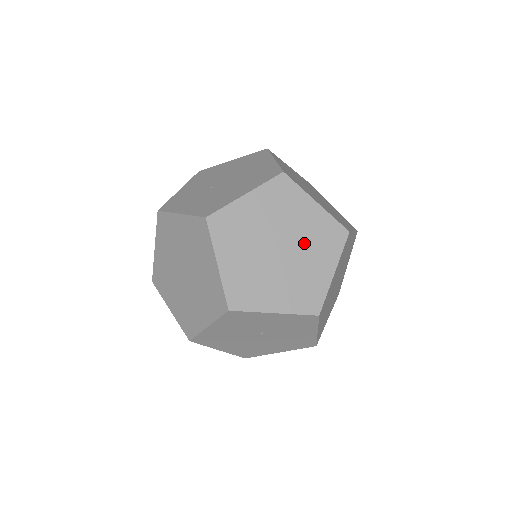
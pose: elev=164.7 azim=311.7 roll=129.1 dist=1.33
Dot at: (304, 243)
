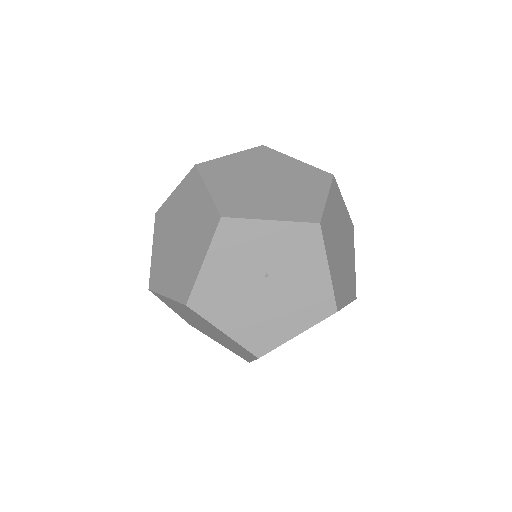
Dot at: (291, 180)
